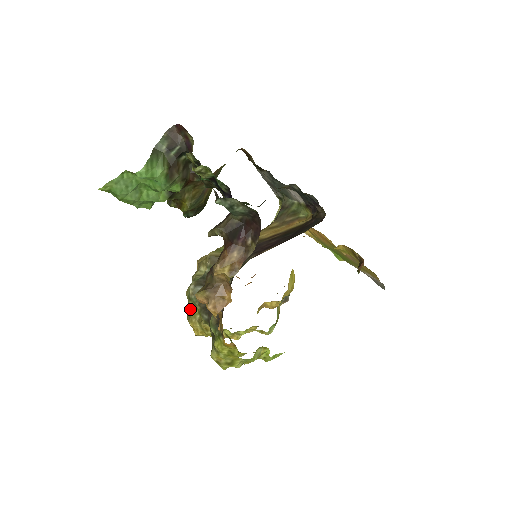
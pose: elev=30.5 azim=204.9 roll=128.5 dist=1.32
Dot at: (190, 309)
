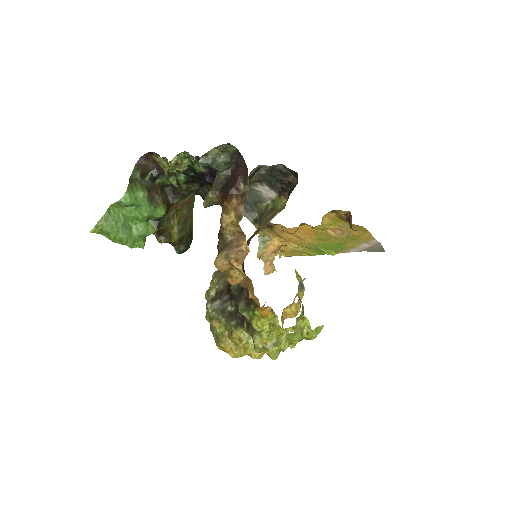
Dot at: (216, 331)
